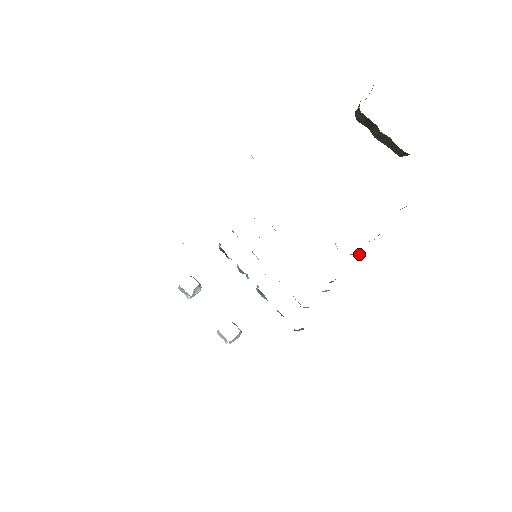
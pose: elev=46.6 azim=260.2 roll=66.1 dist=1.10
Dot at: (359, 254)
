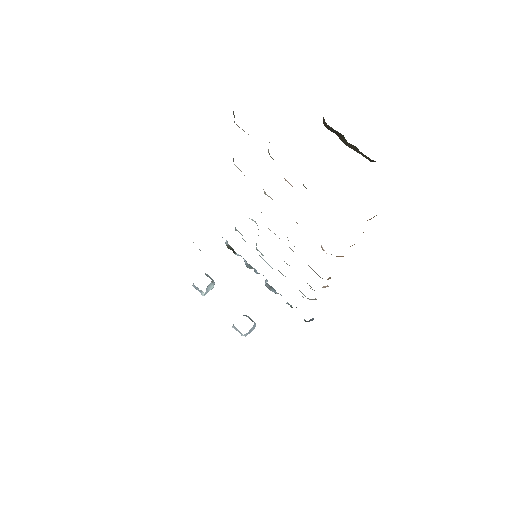
Dot at: occluded
